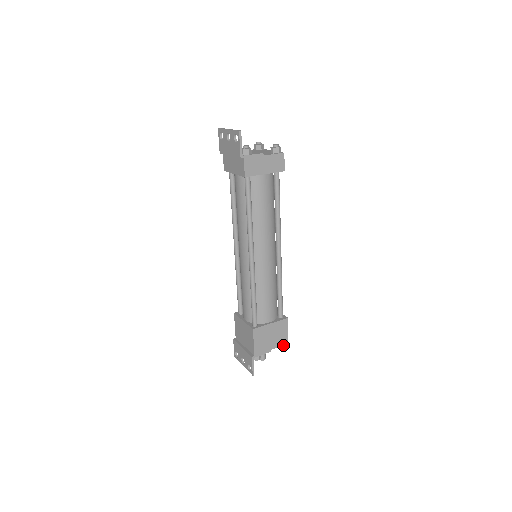
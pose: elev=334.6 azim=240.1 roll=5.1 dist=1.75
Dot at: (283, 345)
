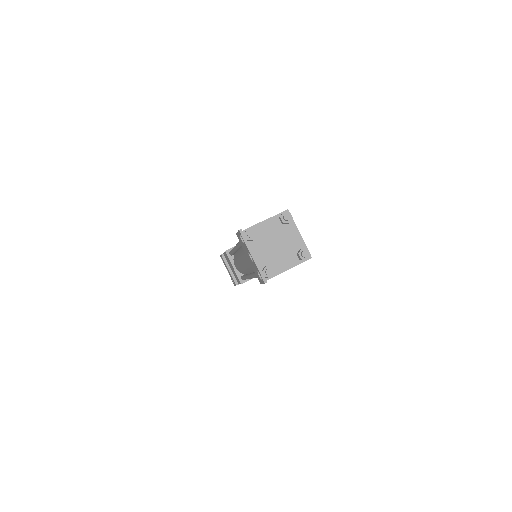
Dot at: occluded
